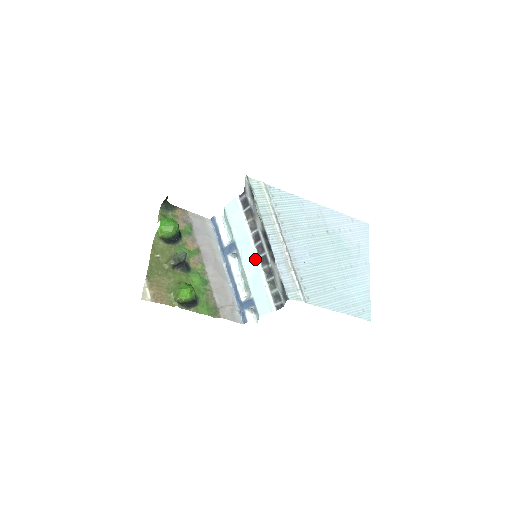
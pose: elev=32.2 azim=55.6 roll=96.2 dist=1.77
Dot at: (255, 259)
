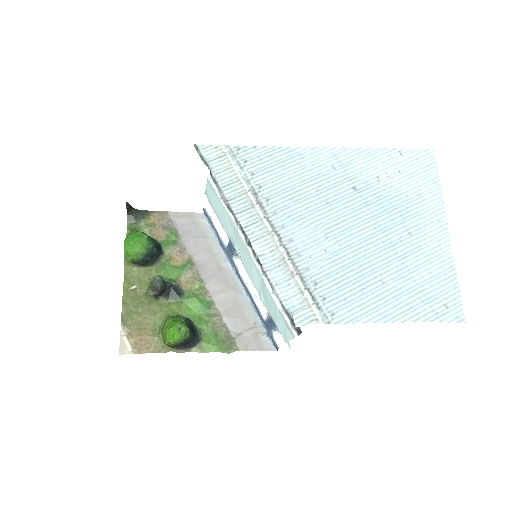
Dot at: (253, 262)
